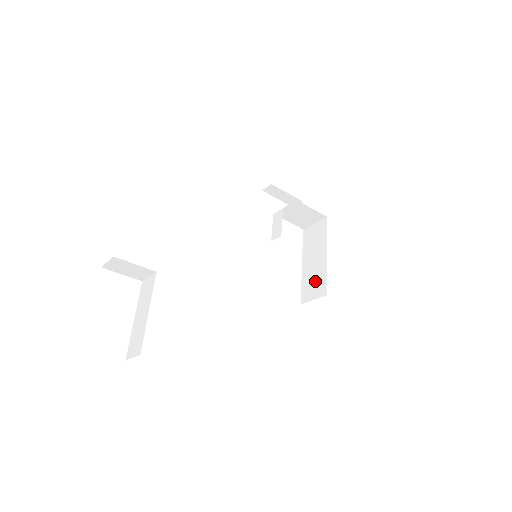
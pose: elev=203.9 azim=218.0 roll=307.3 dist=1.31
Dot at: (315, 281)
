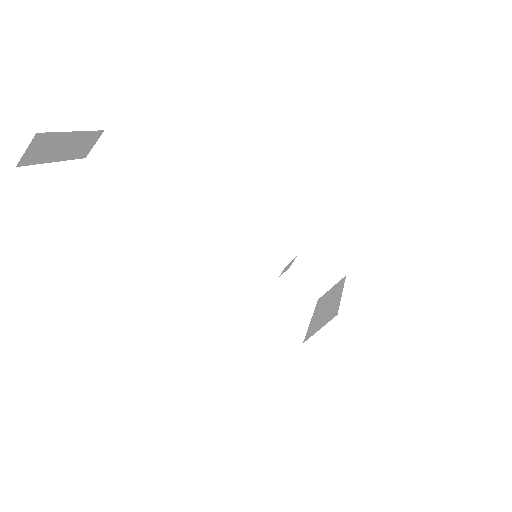
Dot at: (325, 316)
